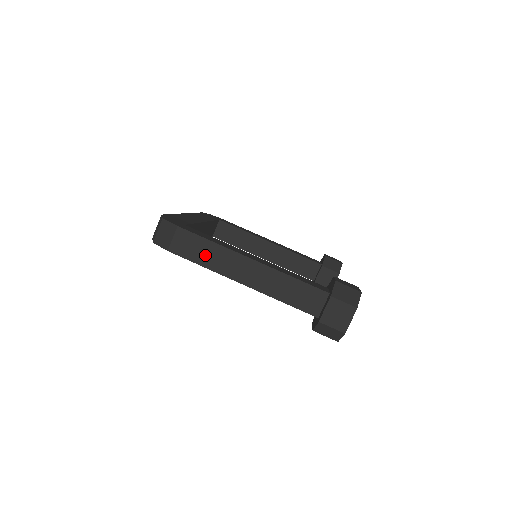
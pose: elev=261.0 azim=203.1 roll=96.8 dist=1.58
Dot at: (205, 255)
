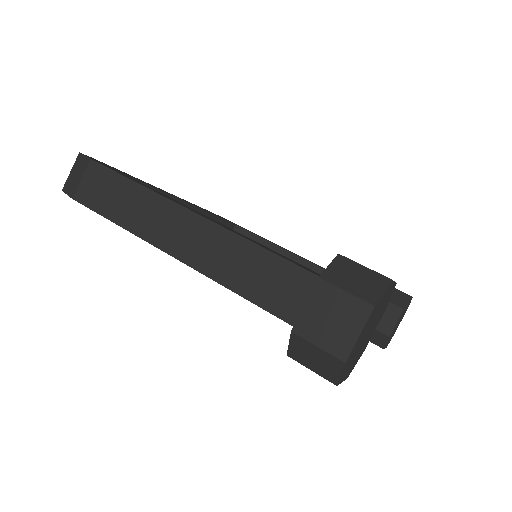
Dot at: (122, 205)
